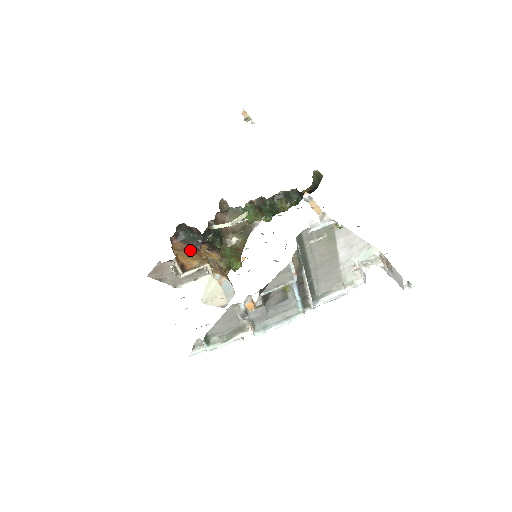
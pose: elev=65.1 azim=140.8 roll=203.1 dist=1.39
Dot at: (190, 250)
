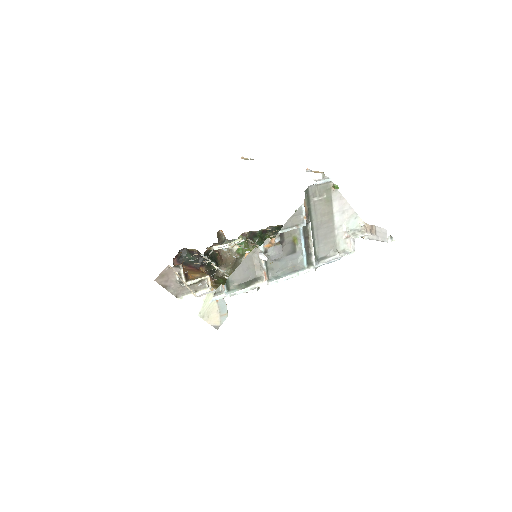
Dot at: (190, 269)
